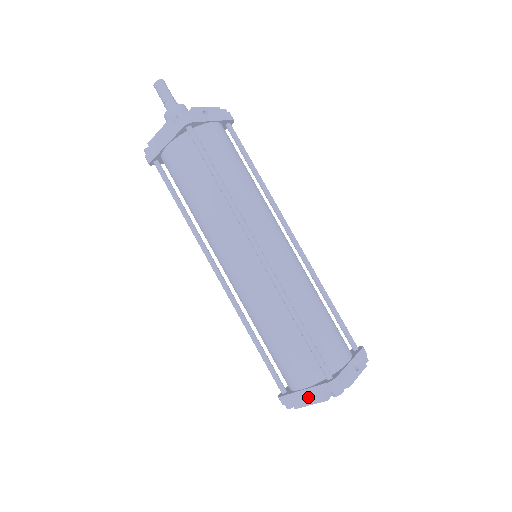
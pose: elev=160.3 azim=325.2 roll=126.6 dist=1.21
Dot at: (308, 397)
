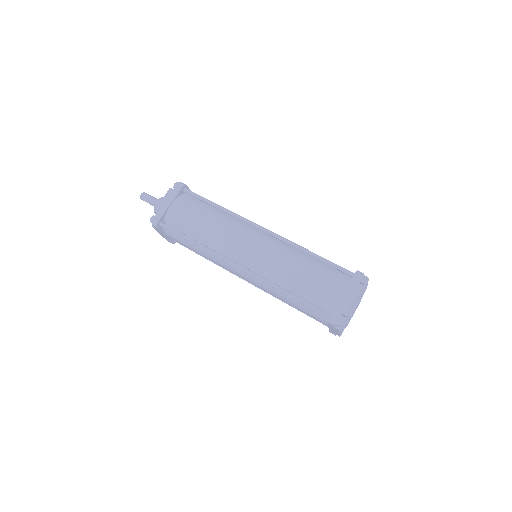
Dot at: (350, 296)
